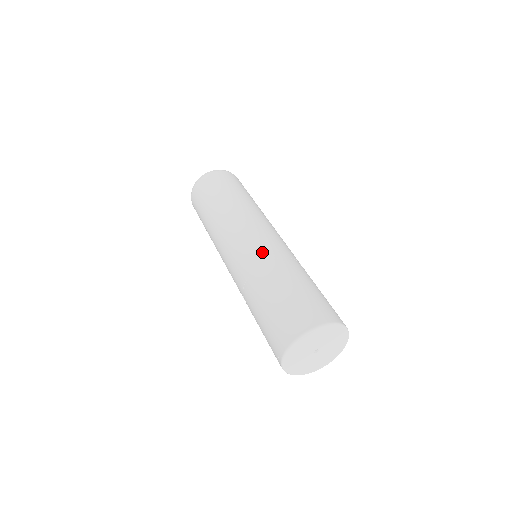
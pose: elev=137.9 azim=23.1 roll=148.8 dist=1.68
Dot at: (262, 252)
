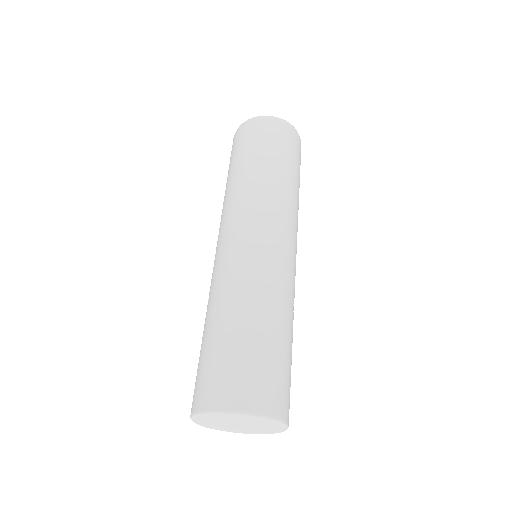
Dot at: (232, 269)
